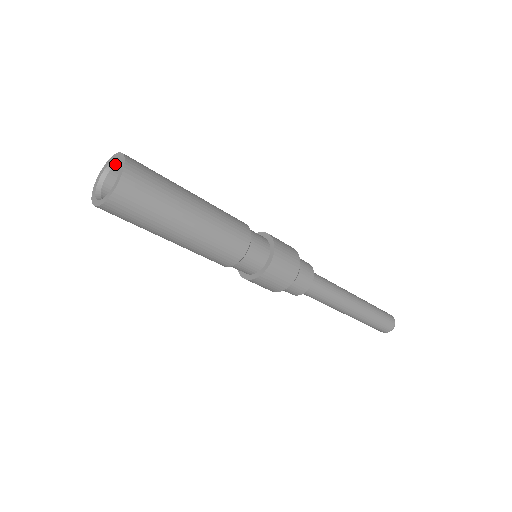
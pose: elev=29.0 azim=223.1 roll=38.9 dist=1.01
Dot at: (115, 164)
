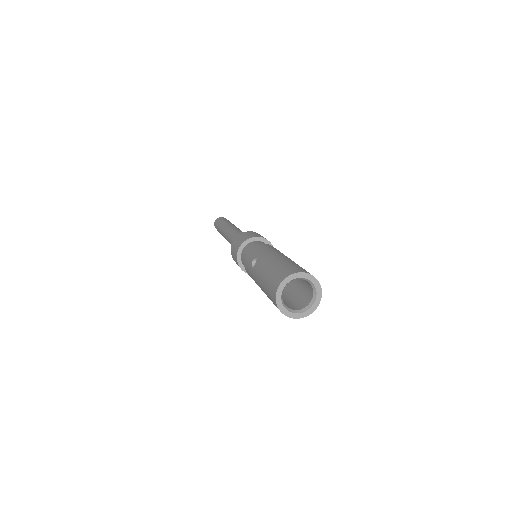
Dot at: occluded
